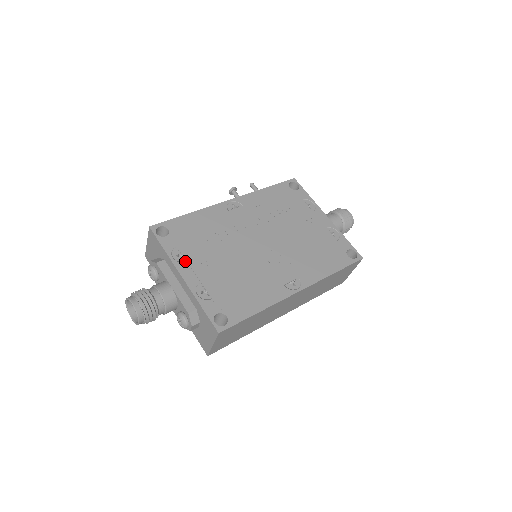
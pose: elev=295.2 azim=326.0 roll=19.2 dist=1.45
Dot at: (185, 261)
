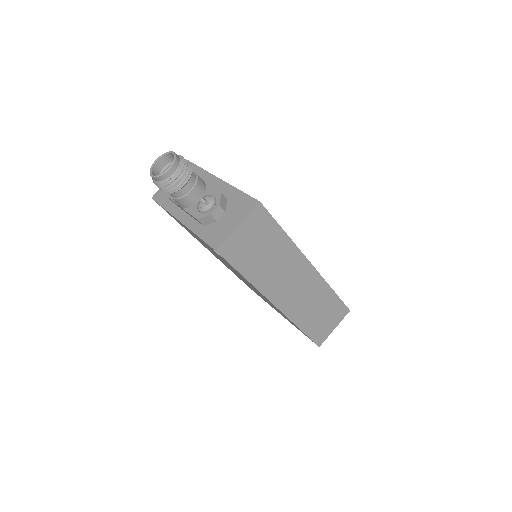
Dot at: occluded
